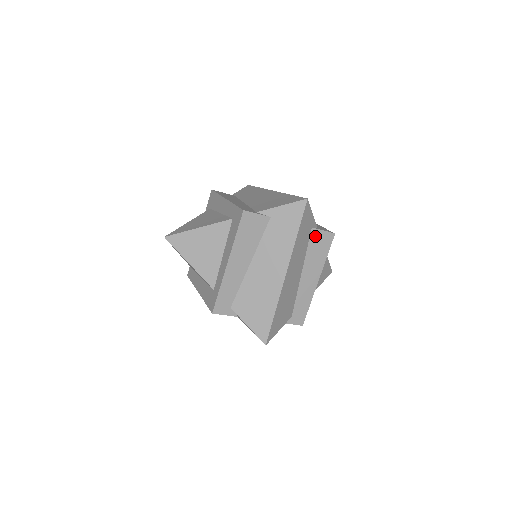
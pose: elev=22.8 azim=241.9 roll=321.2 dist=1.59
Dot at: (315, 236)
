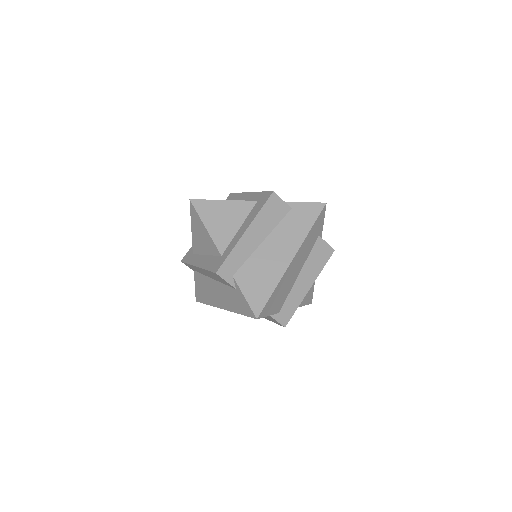
Dot at: (319, 244)
